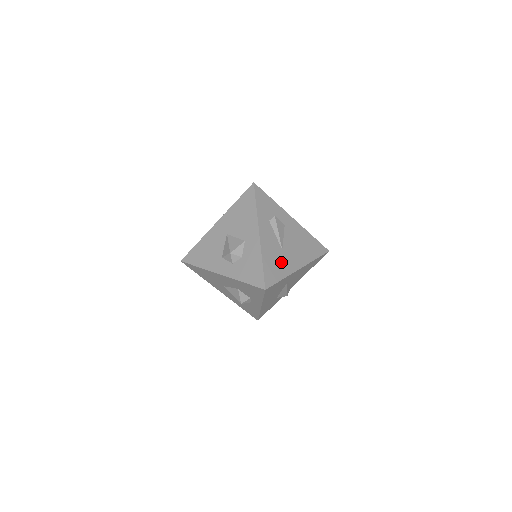
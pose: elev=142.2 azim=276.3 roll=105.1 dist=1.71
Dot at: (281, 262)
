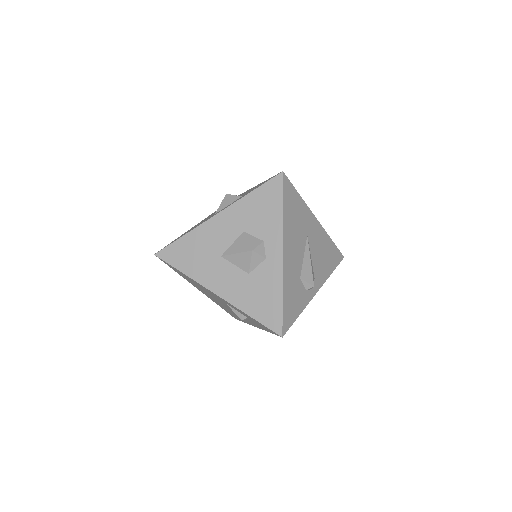
Dot at: occluded
